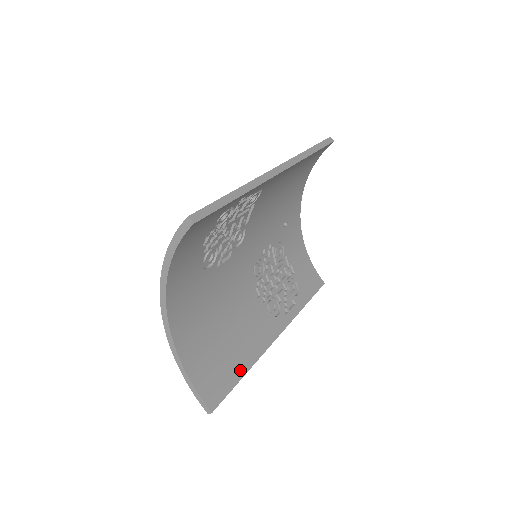
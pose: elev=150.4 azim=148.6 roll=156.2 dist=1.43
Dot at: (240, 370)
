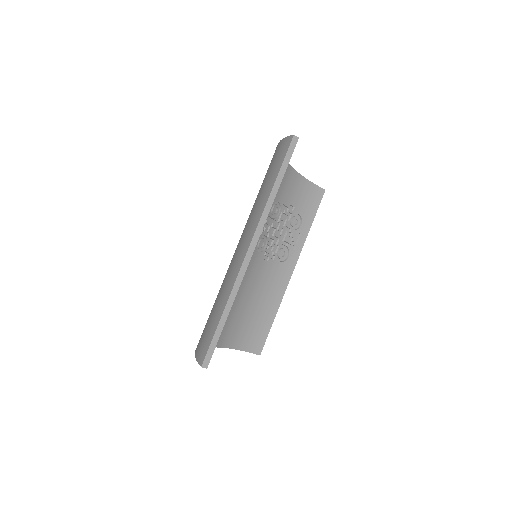
Dot at: (270, 318)
